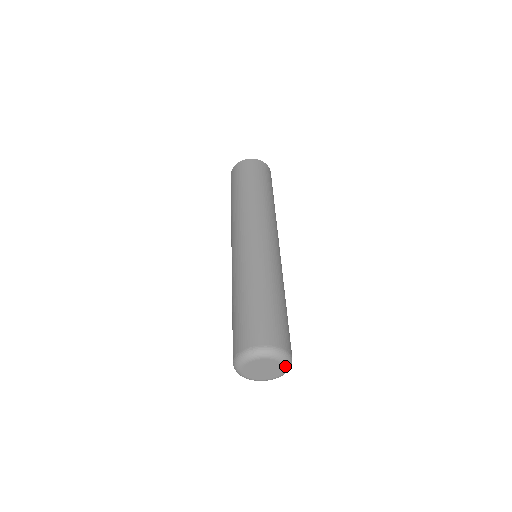
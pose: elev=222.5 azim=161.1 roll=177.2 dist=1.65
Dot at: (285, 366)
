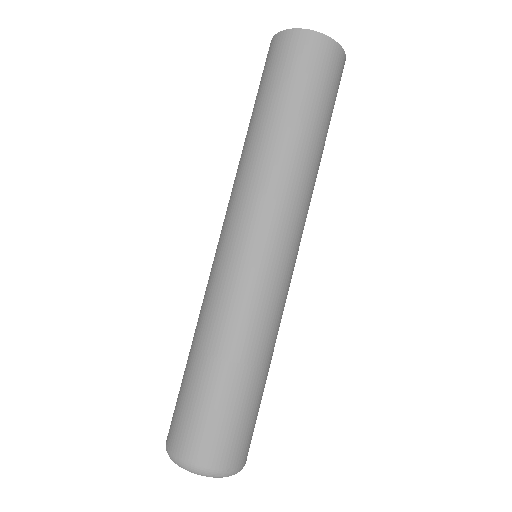
Dot at: (214, 476)
